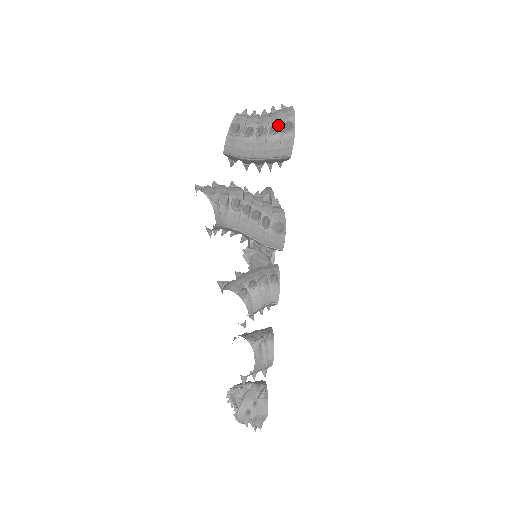
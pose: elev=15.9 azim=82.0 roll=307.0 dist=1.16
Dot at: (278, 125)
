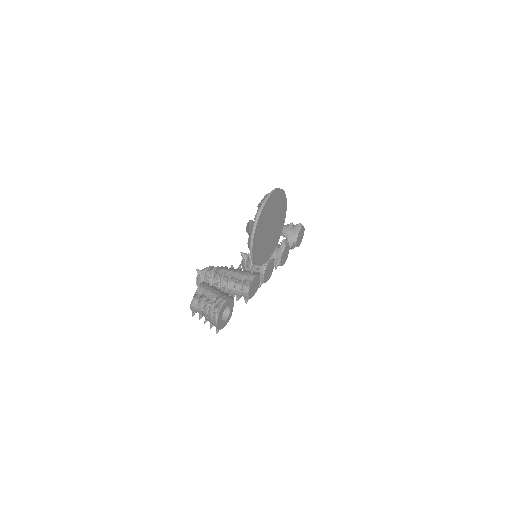
Dot at: occluded
